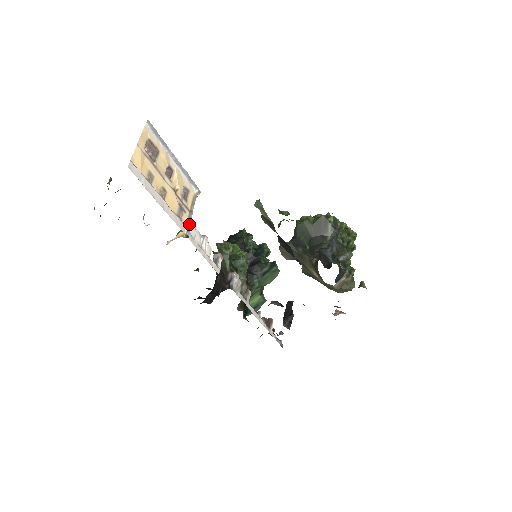
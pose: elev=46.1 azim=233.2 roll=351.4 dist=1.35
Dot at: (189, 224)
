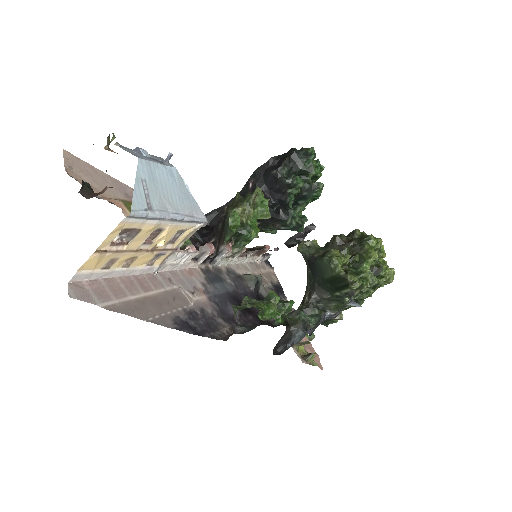
Dot at: (166, 259)
